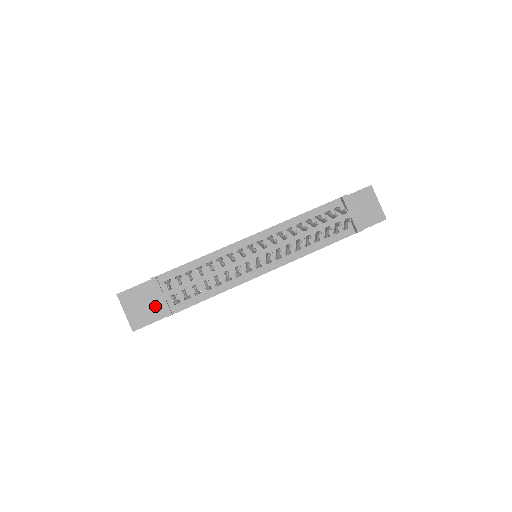
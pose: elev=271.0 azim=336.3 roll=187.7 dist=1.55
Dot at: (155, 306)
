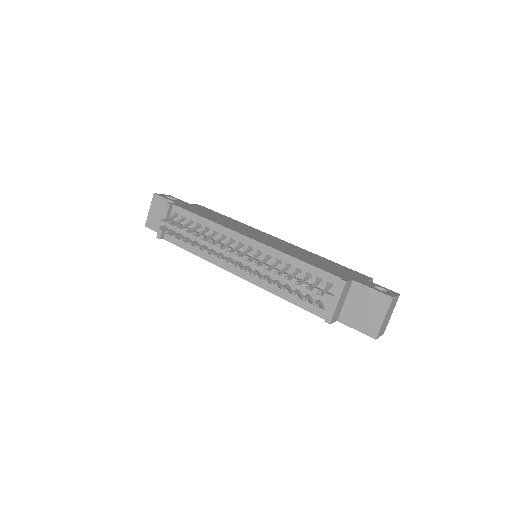
Dot at: occluded
